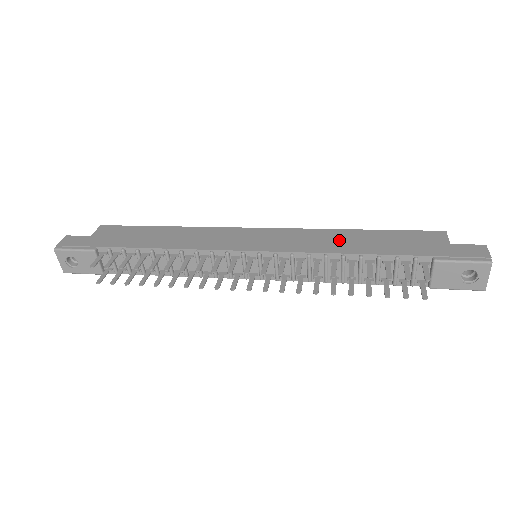
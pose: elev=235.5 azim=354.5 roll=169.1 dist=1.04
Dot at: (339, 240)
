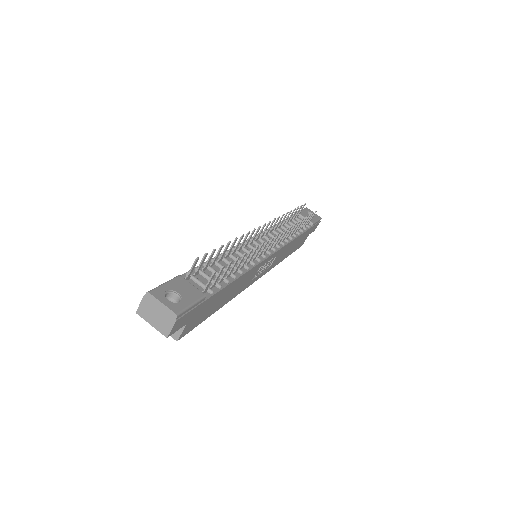
Dot at: occluded
